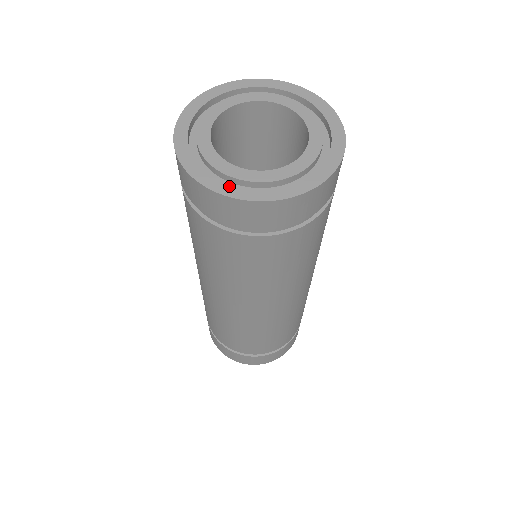
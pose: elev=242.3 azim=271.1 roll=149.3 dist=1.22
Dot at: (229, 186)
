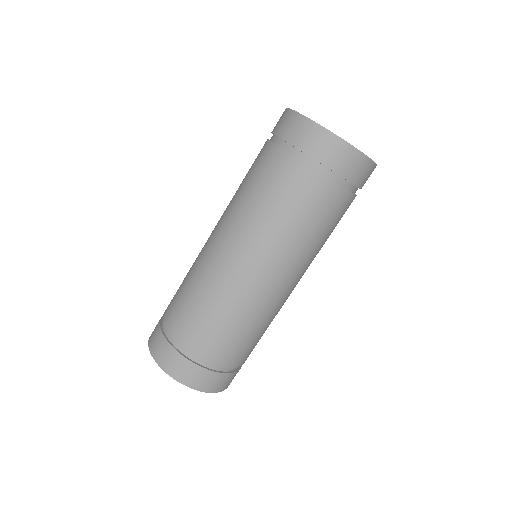
Dot at: occluded
